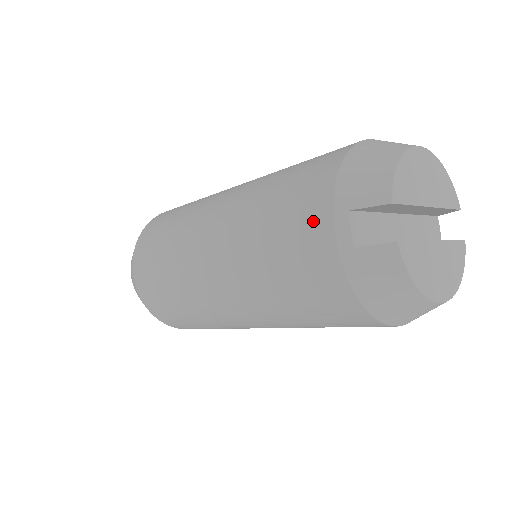
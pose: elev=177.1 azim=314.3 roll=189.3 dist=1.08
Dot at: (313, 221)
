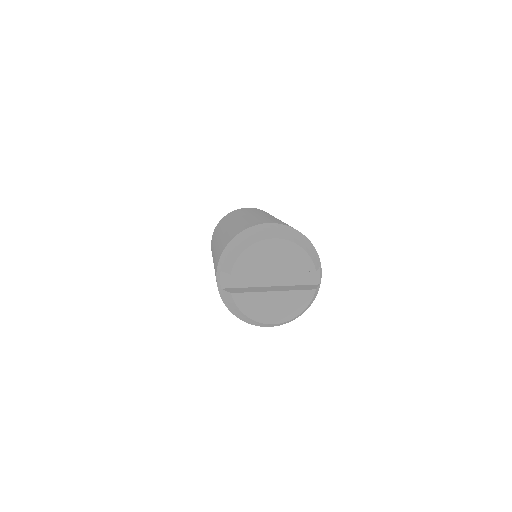
Dot at: (216, 268)
